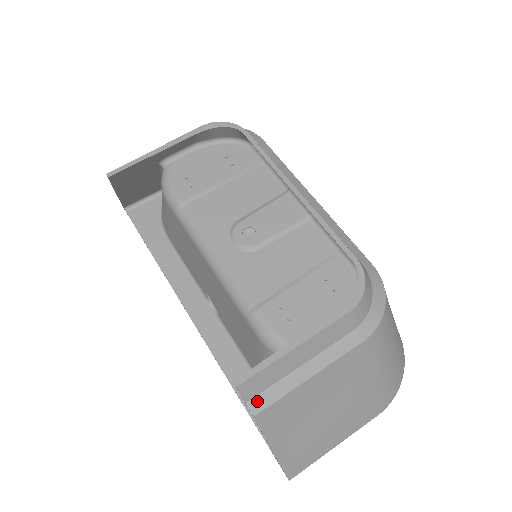
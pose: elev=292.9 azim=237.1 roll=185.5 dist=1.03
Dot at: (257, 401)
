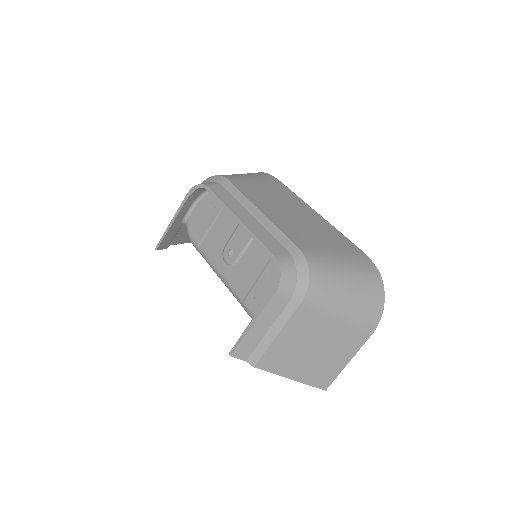
Dot at: (252, 358)
